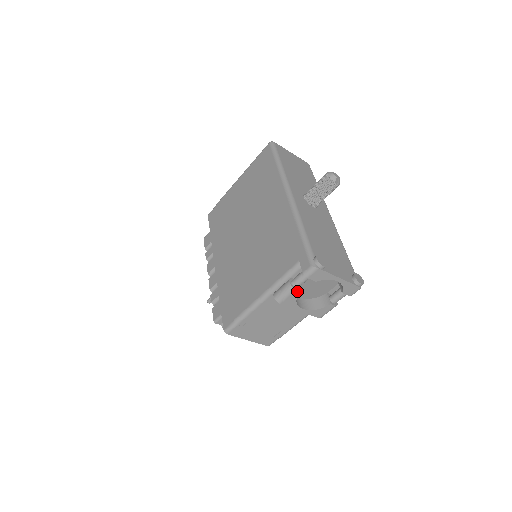
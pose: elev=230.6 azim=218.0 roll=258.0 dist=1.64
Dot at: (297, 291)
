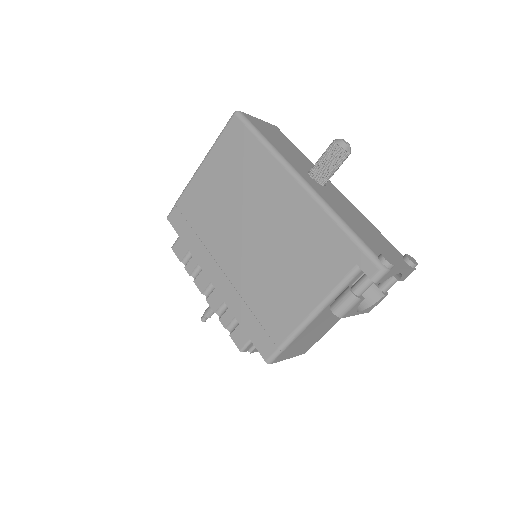
Dot at: (361, 299)
